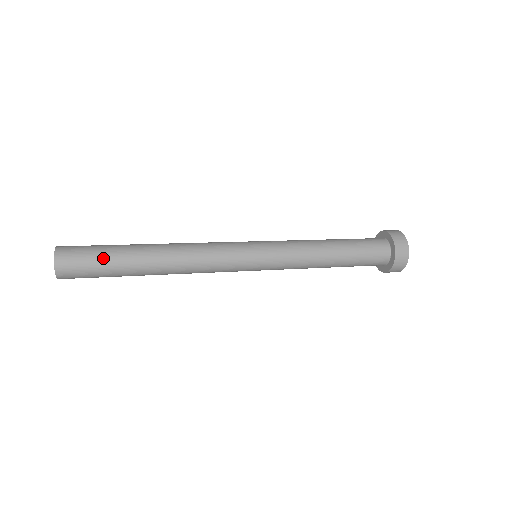
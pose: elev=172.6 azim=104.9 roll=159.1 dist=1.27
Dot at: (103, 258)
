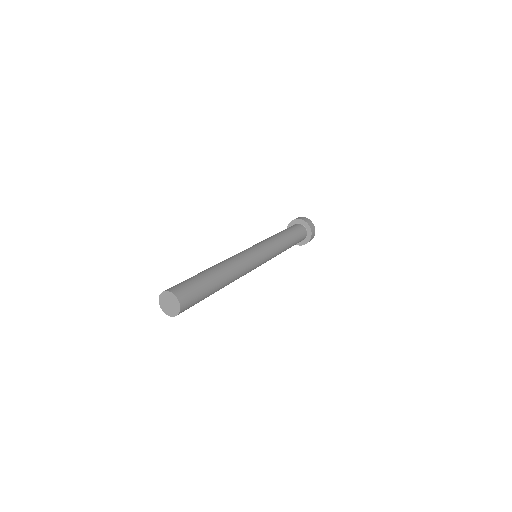
Dot at: (203, 296)
